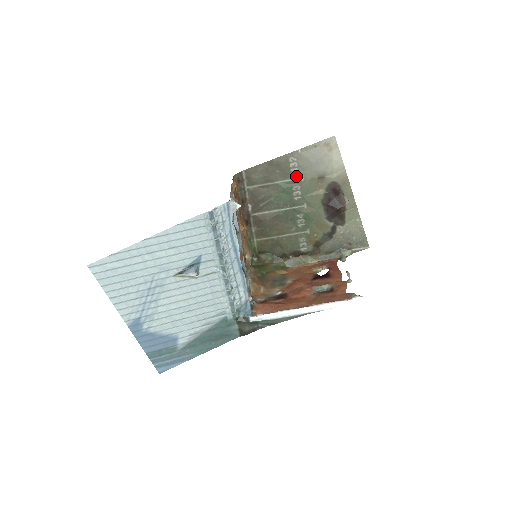
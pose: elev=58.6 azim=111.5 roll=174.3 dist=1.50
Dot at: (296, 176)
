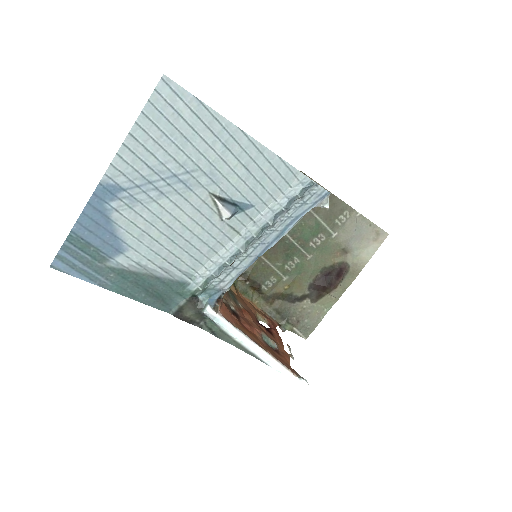
Dot at: (333, 228)
